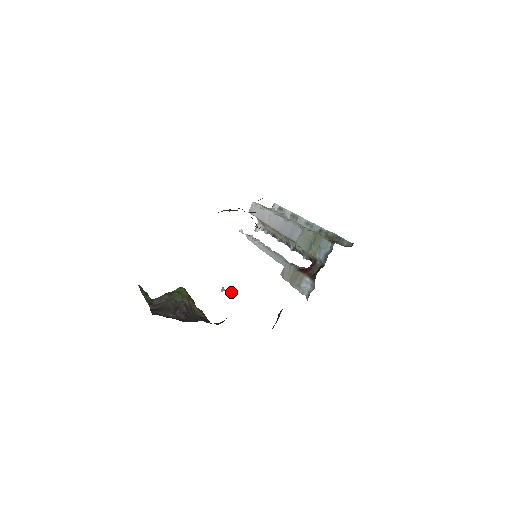
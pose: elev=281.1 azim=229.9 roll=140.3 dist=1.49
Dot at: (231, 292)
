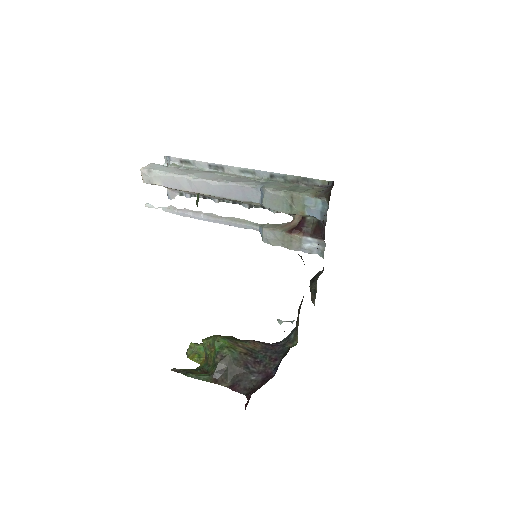
Dot at: (294, 320)
